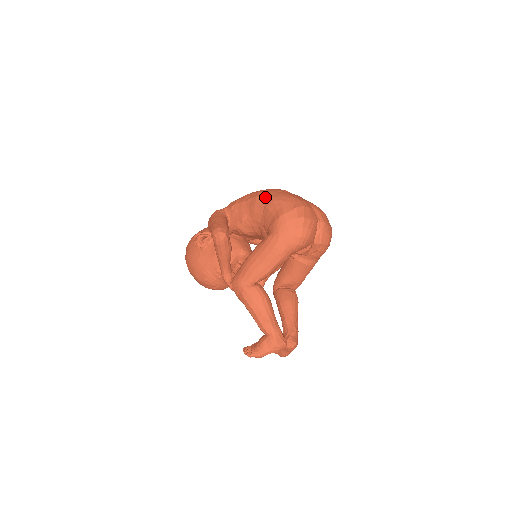
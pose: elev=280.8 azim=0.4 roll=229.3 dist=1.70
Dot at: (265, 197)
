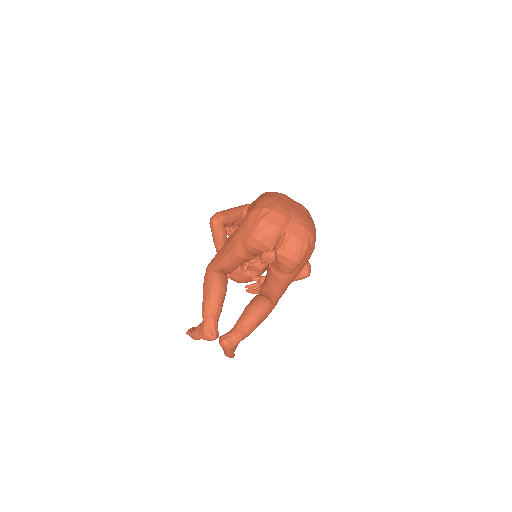
Dot at: (261, 196)
